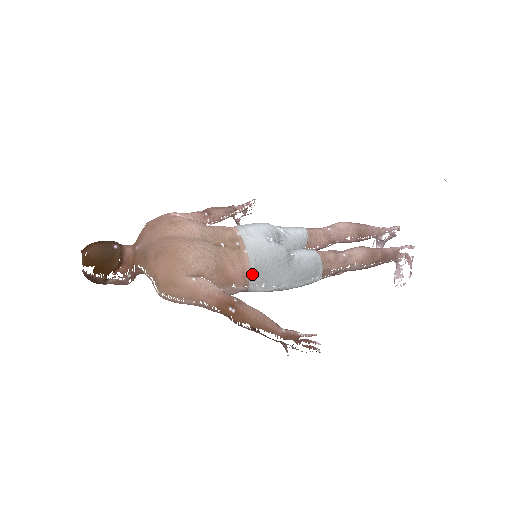
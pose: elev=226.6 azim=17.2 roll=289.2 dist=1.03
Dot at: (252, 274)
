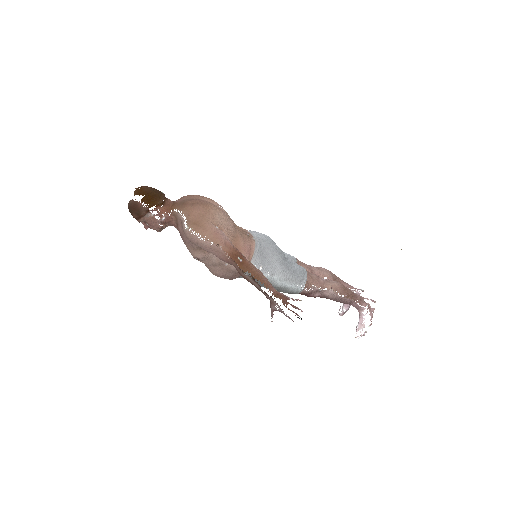
Dot at: (256, 253)
